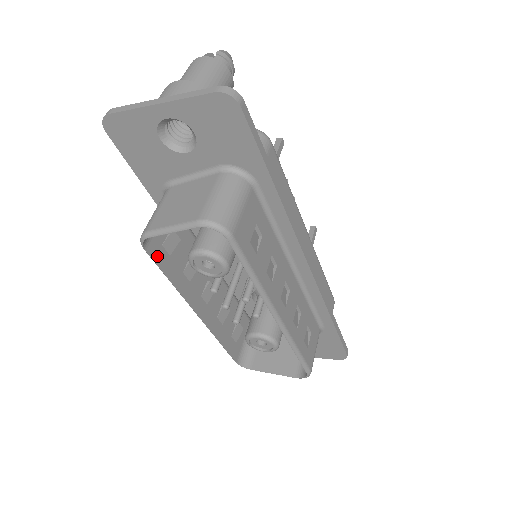
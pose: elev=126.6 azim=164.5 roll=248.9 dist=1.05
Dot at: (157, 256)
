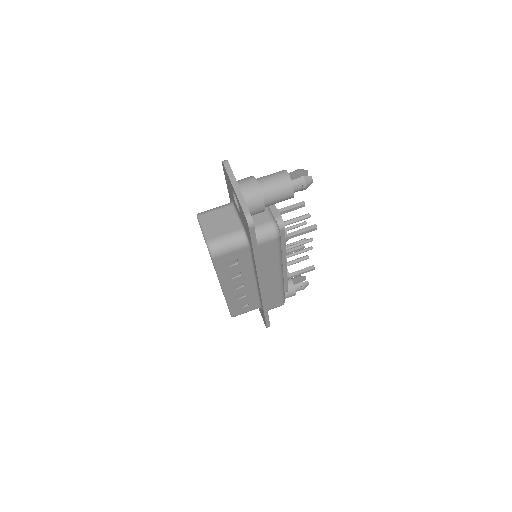
Dot at: occluded
